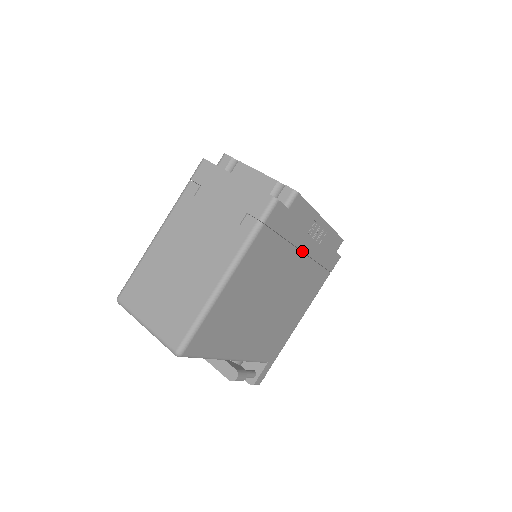
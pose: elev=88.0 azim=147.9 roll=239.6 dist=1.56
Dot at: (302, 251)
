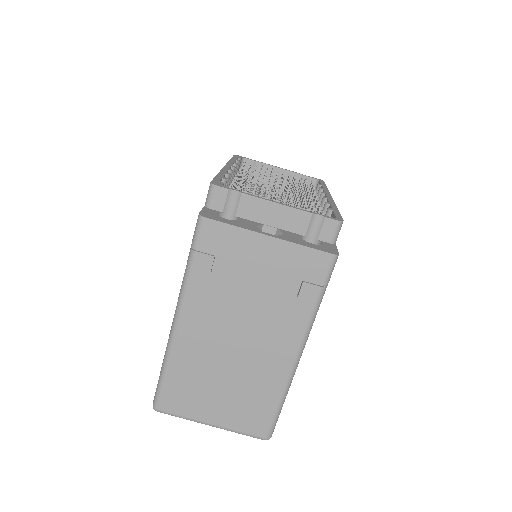
Dot at: occluded
